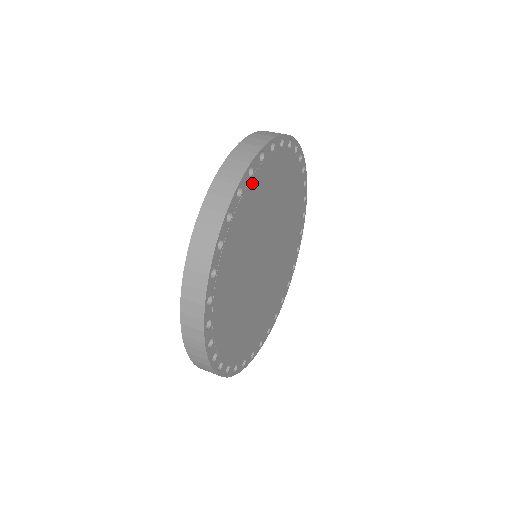
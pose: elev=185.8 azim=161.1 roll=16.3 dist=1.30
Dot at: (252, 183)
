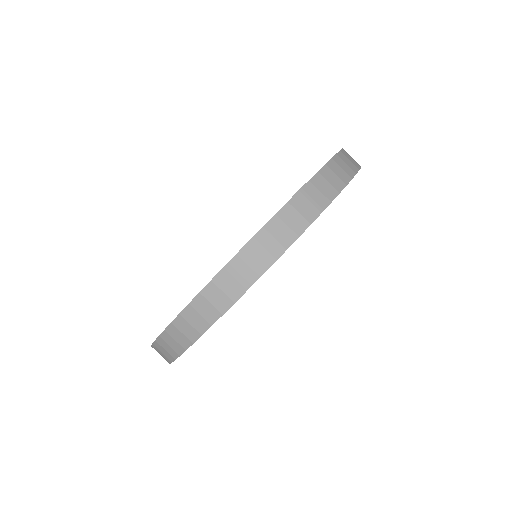
Dot at: occluded
